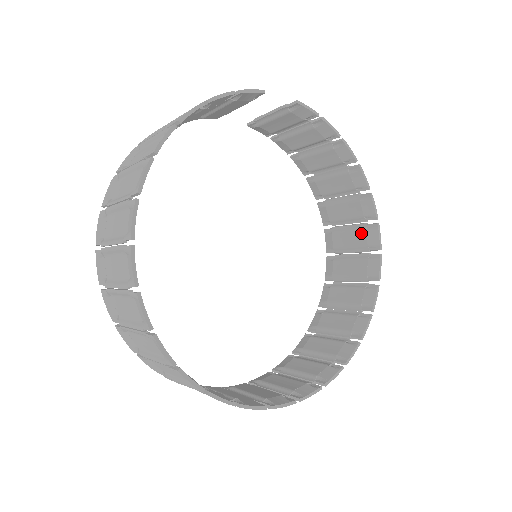
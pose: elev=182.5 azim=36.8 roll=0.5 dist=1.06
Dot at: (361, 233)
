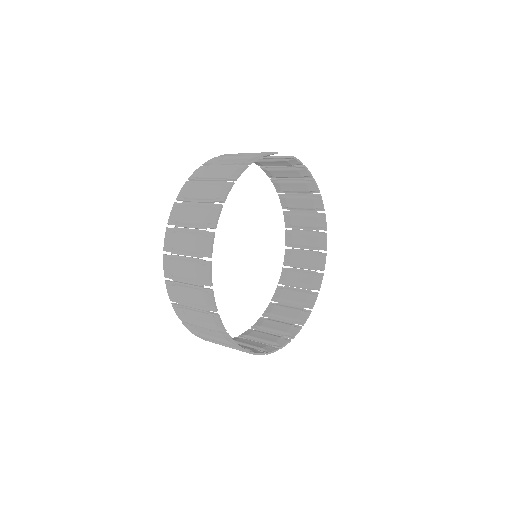
Dot at: (314, 238)
